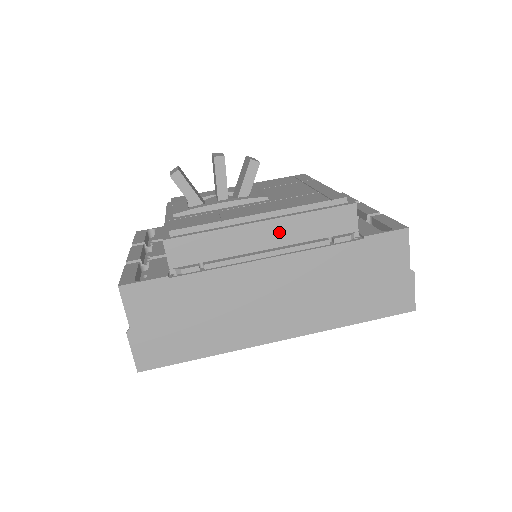
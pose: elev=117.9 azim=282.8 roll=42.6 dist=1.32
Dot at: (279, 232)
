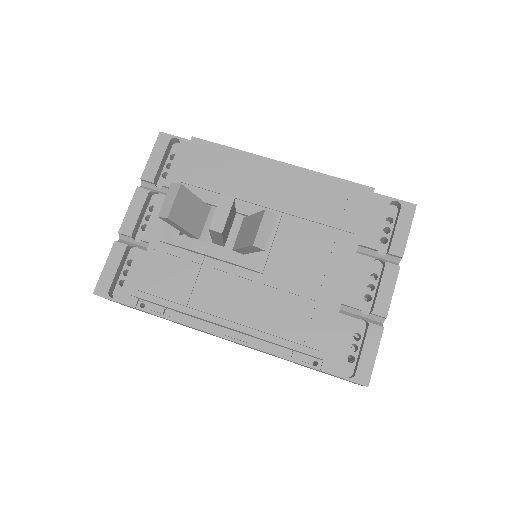
Dot at: (241, 332)
